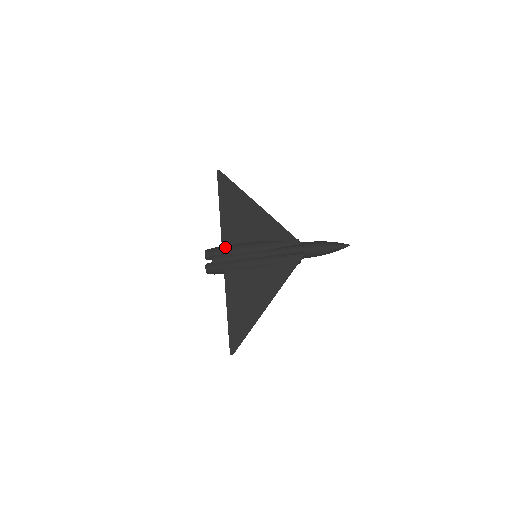
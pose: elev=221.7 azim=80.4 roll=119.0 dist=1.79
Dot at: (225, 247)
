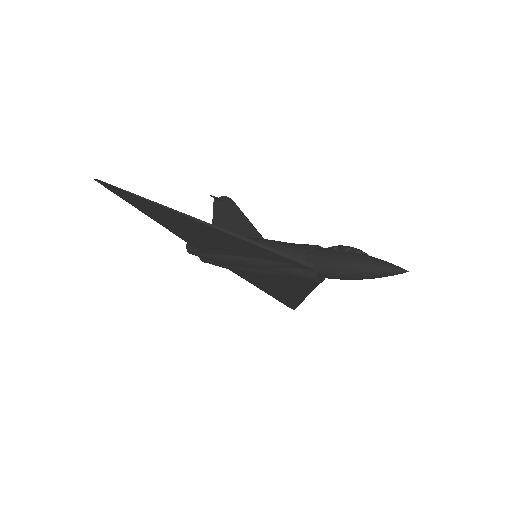
Dot at: (206, 255)
